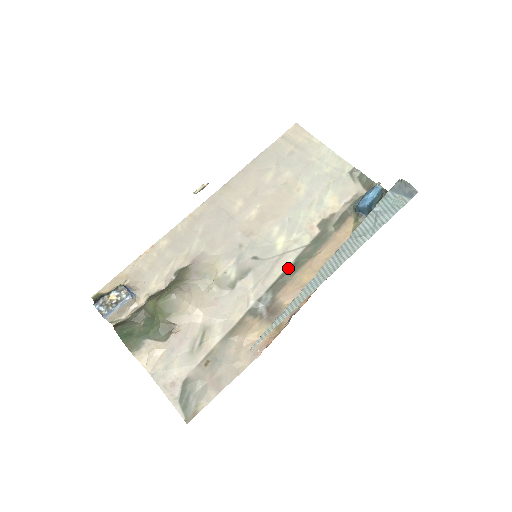
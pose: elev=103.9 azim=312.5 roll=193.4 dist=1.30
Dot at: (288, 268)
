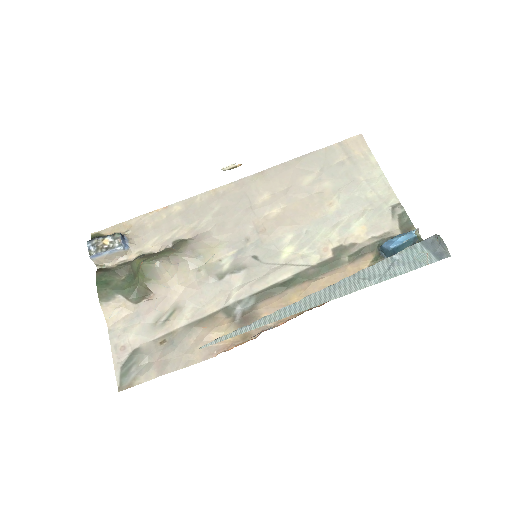
Dot at: (283, 281)
